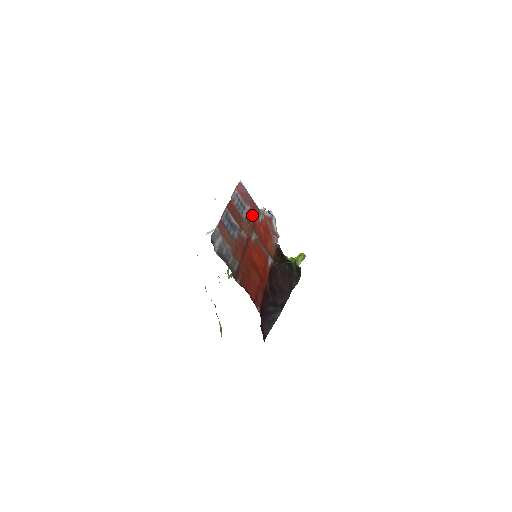
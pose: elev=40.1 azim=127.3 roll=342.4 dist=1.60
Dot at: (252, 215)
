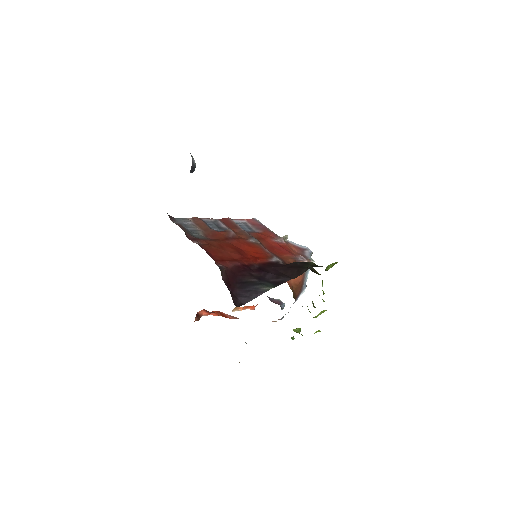
Dot at: (261, 234)
